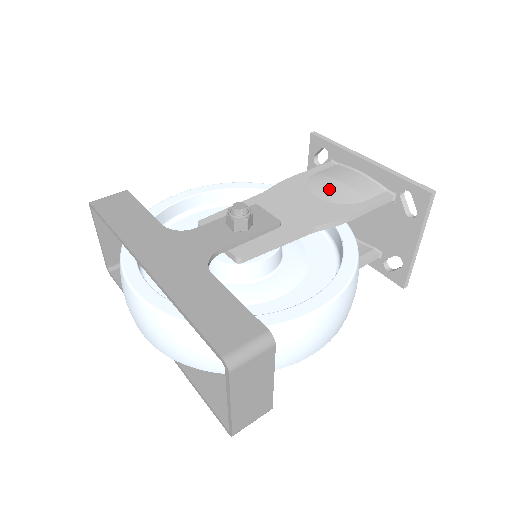
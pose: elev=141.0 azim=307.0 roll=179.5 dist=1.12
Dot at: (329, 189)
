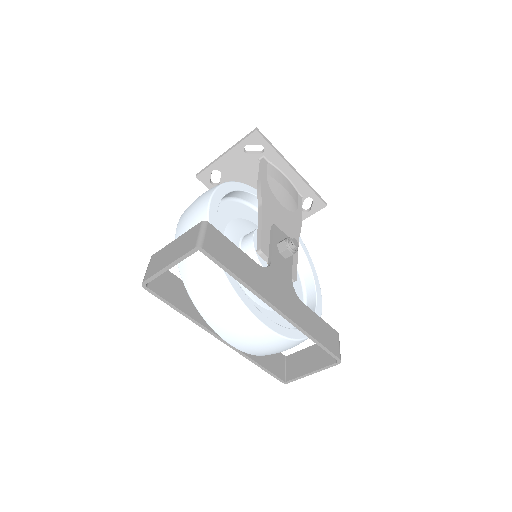
Dot at: (284, 197)
